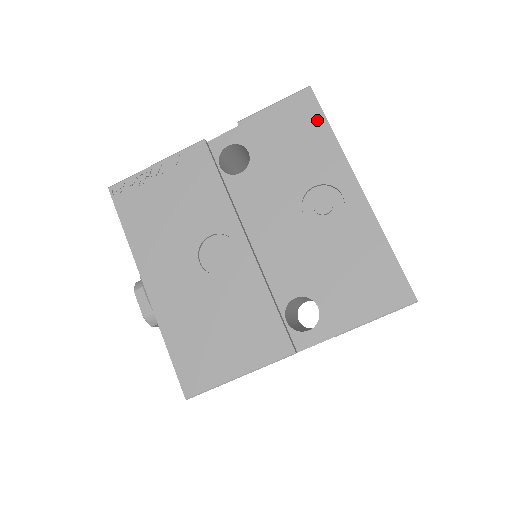
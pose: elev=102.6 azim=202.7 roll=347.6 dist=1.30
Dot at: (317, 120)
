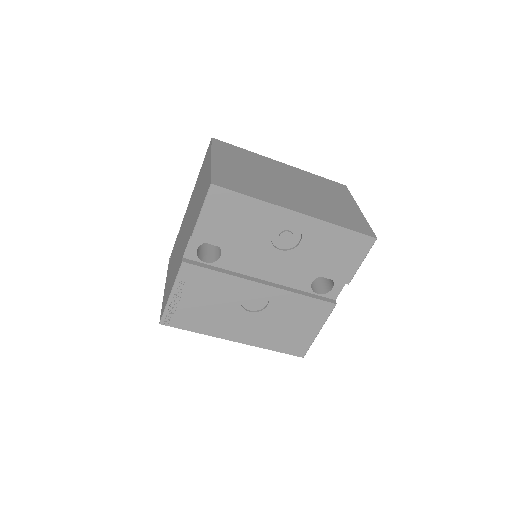
Dot at: (237, 199)
